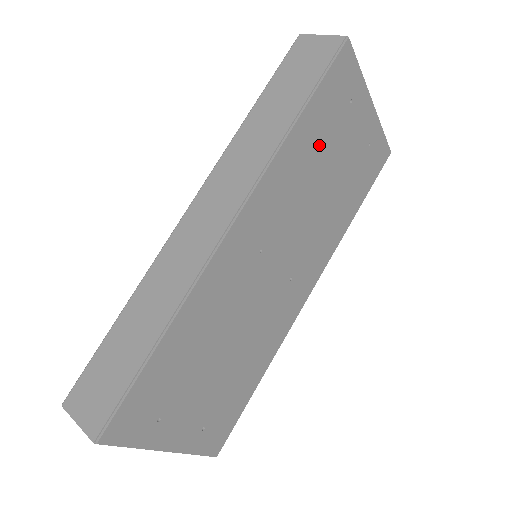
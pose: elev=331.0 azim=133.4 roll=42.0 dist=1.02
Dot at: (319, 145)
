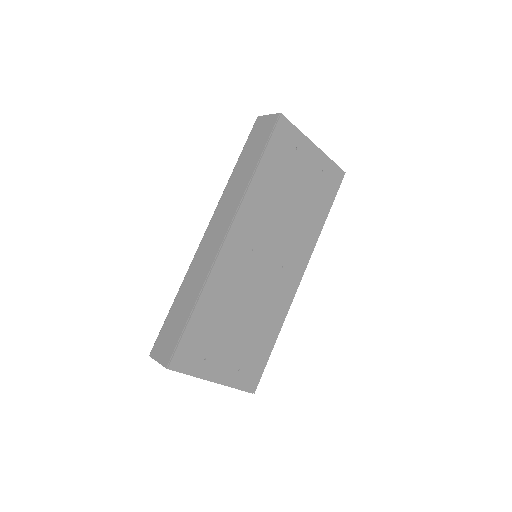
Dot at: (278, 179)
